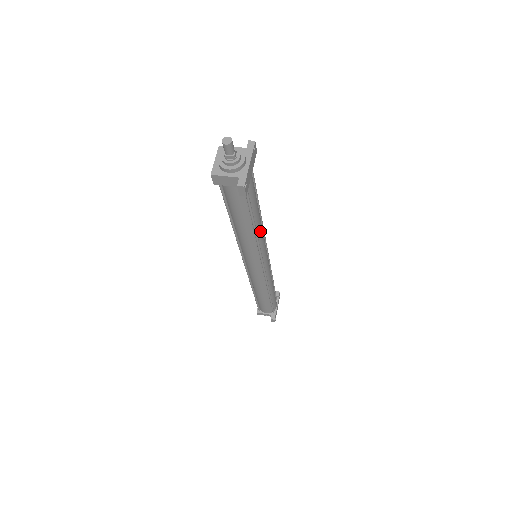
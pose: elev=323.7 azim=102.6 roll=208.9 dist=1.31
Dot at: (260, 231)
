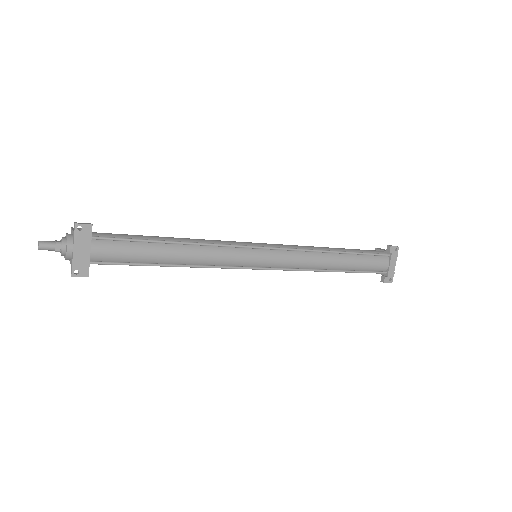
Dot at: (196, 259)
